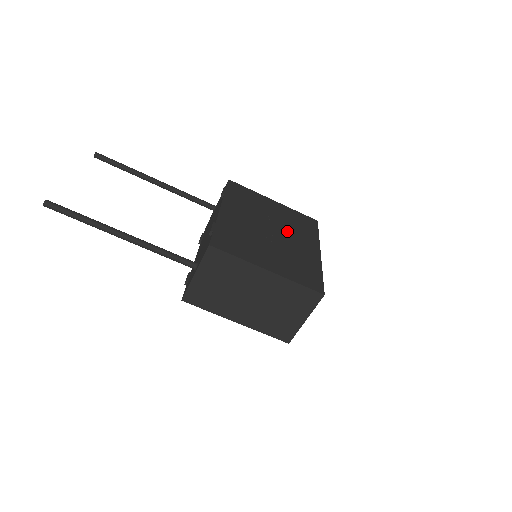
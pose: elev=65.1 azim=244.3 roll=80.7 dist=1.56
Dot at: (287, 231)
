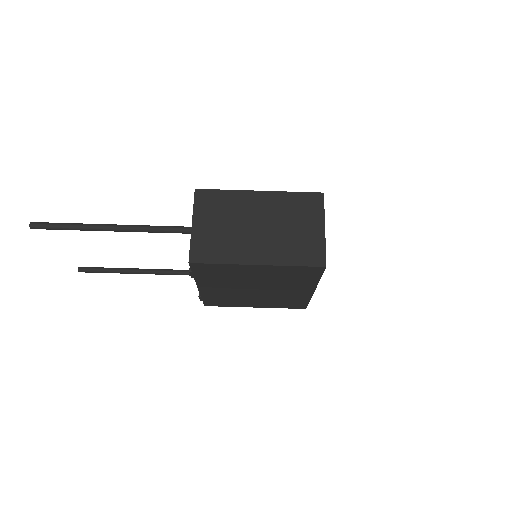
Dot at: occluded
